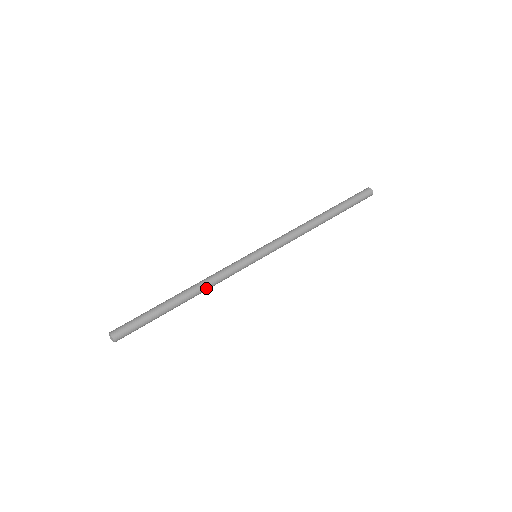
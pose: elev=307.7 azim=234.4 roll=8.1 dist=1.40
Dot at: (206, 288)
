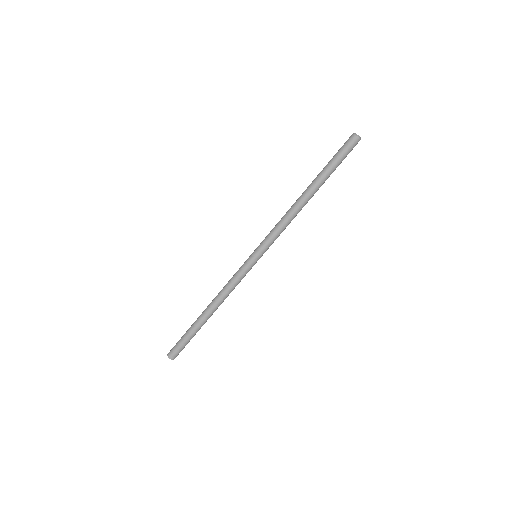
Dot at: (224, 299)
